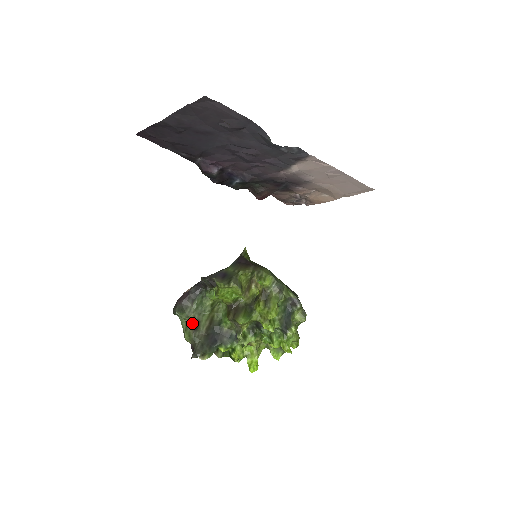
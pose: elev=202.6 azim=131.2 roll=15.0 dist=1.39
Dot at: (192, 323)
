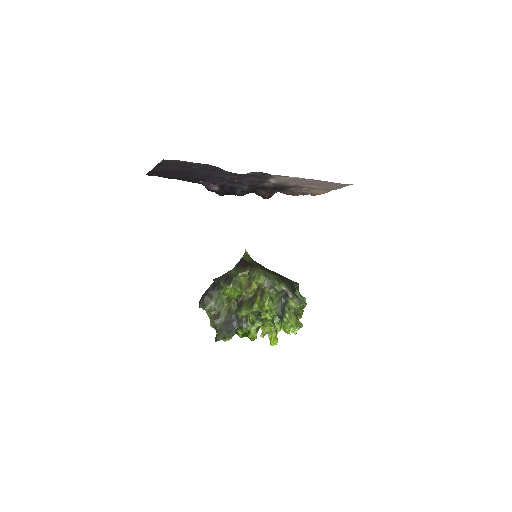
Dot at: (214, 314)
